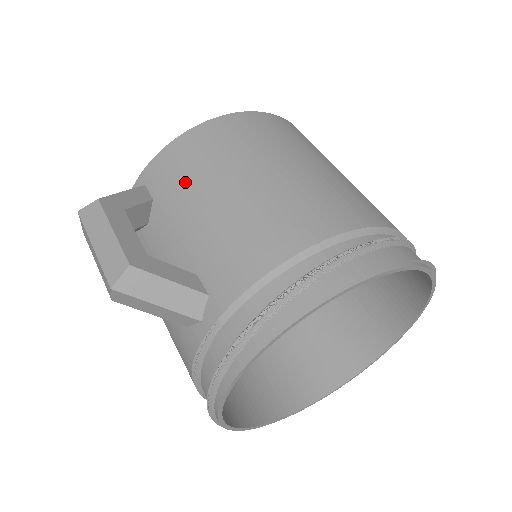
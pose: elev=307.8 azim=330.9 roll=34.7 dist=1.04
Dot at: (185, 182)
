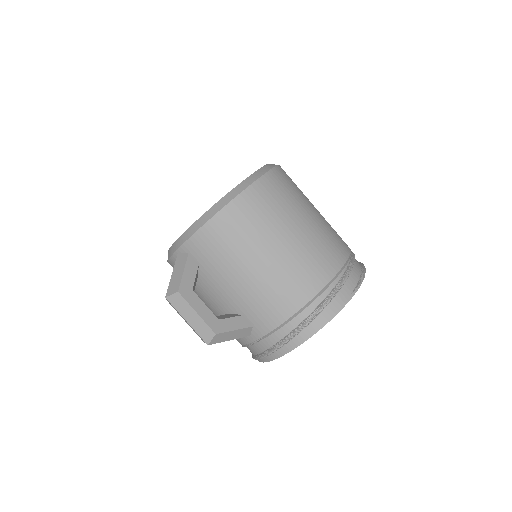
Dot at: (222, 260)
